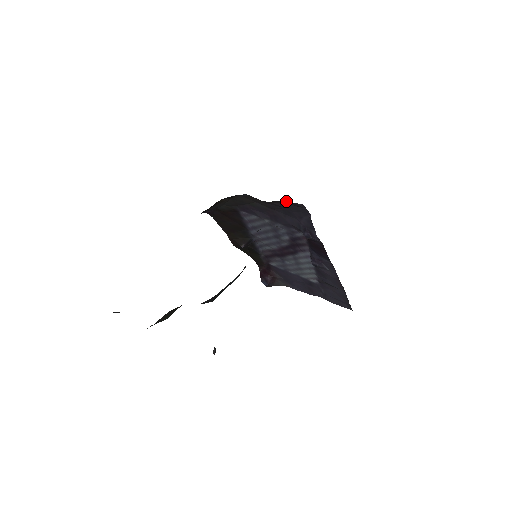
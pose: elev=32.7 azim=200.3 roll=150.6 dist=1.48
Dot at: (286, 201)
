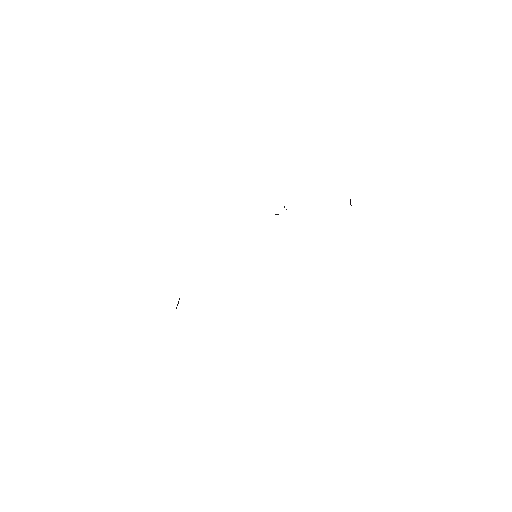
Dot at: occluded
